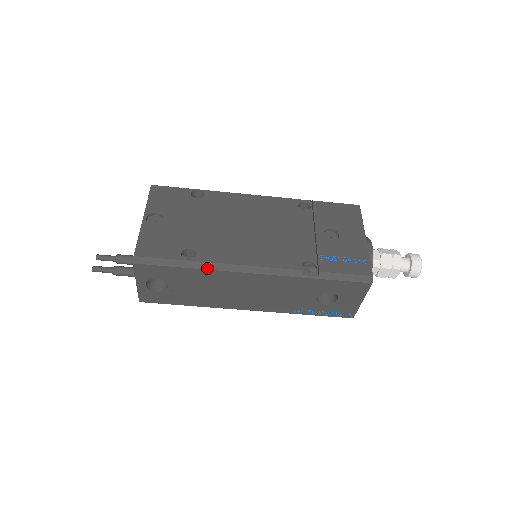
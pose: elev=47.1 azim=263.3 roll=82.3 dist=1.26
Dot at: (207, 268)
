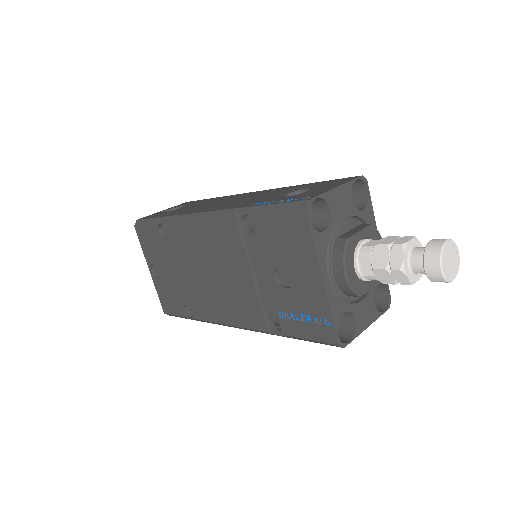
Dot at: occluded
